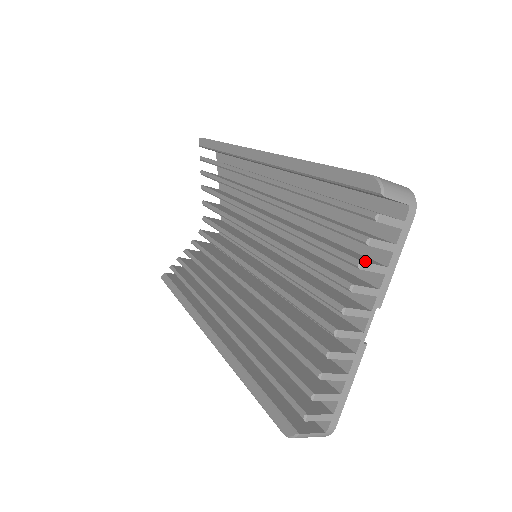
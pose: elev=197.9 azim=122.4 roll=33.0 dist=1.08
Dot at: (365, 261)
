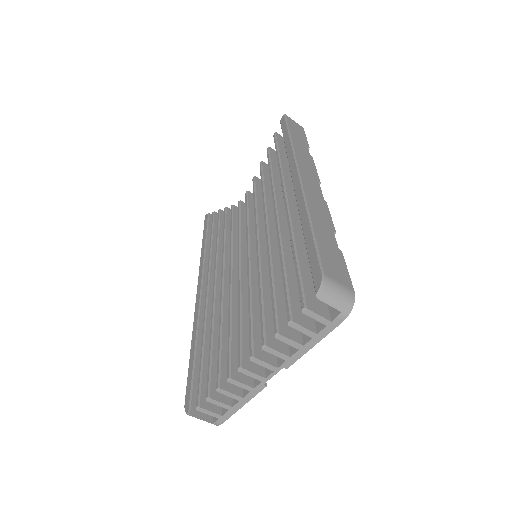
Dot at: (284, 333)
